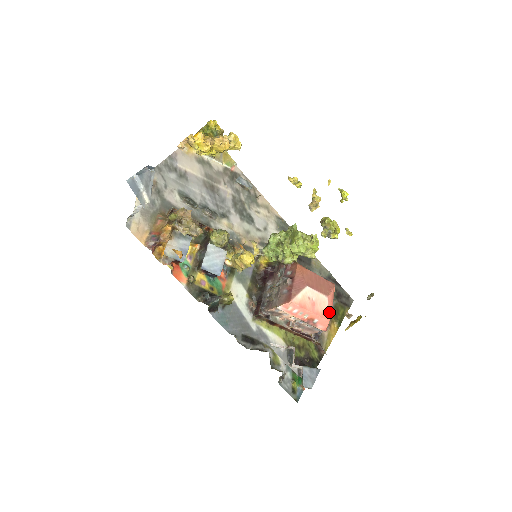
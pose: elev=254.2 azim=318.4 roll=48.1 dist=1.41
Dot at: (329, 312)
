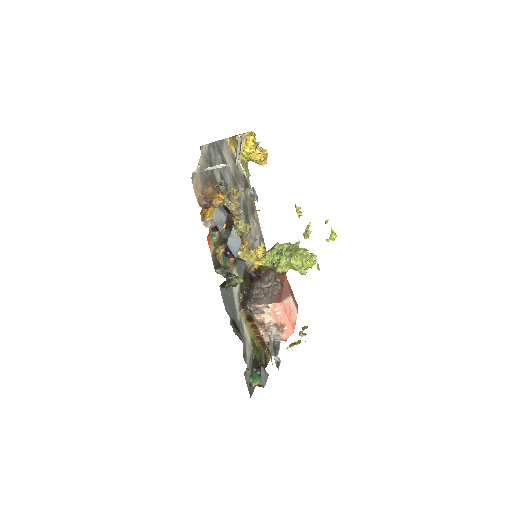
Dot at: occluded
